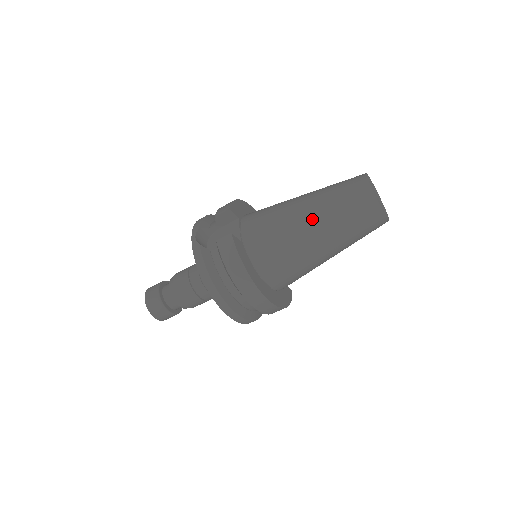
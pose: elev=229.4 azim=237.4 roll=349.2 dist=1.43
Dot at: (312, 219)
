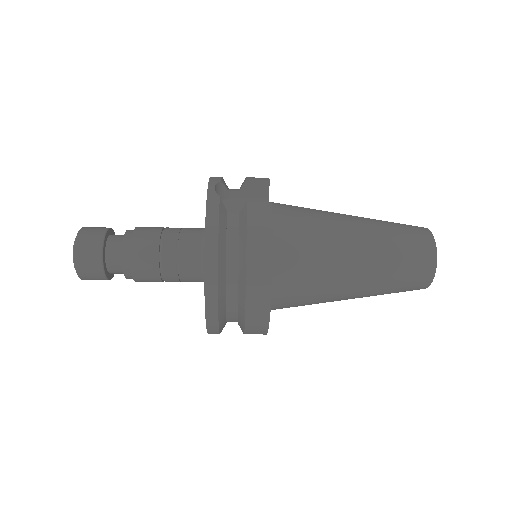
Dot at: (363, 240)
